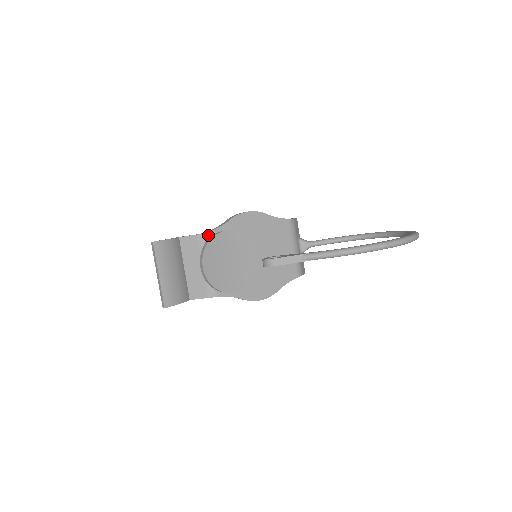
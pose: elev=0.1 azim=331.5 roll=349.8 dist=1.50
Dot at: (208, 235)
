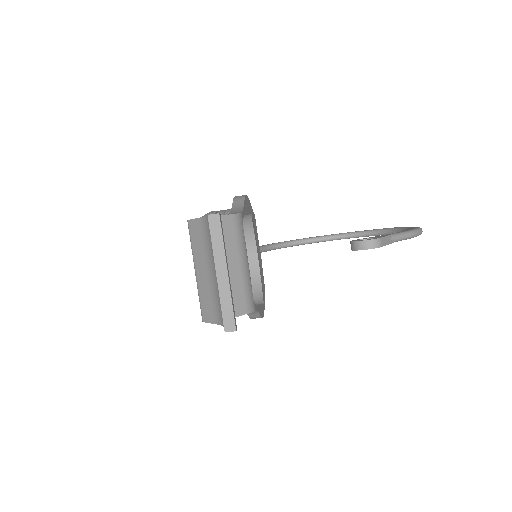
Dot at: (242, 217)
